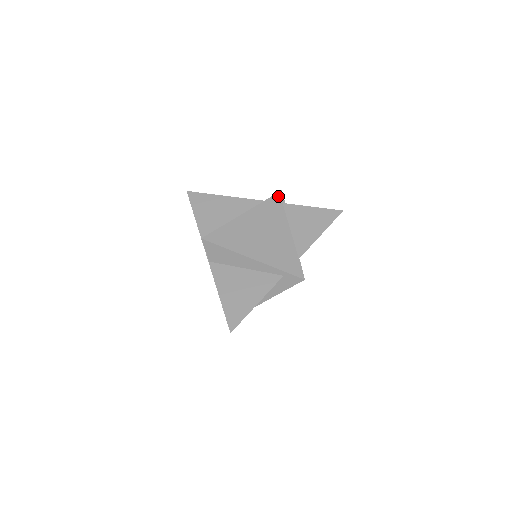
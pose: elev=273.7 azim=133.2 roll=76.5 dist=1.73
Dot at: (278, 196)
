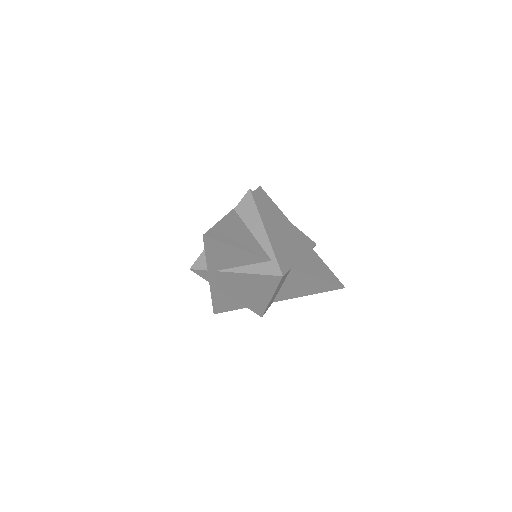
Dot at: (312, 242)
